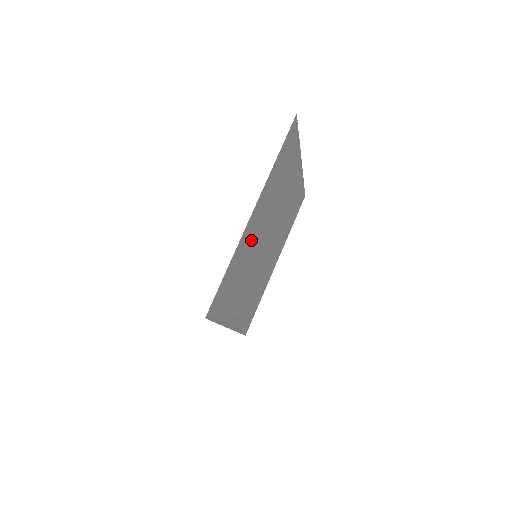
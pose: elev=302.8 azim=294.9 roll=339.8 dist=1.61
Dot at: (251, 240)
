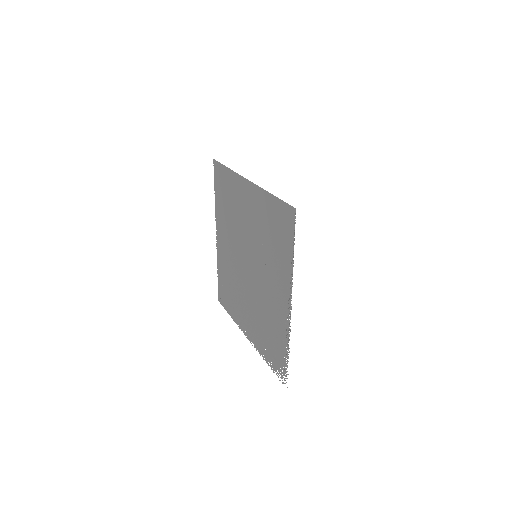
Dot at: (254, 217)
